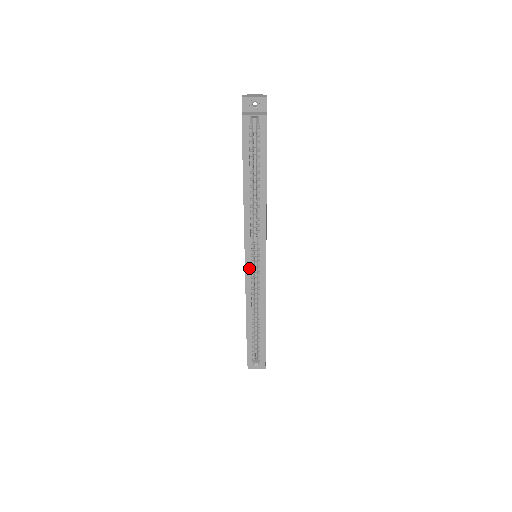
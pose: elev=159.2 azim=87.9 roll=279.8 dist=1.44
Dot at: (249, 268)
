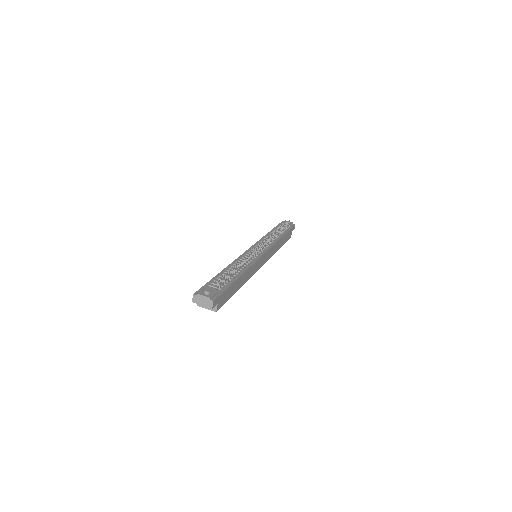
Dot at: occluded
